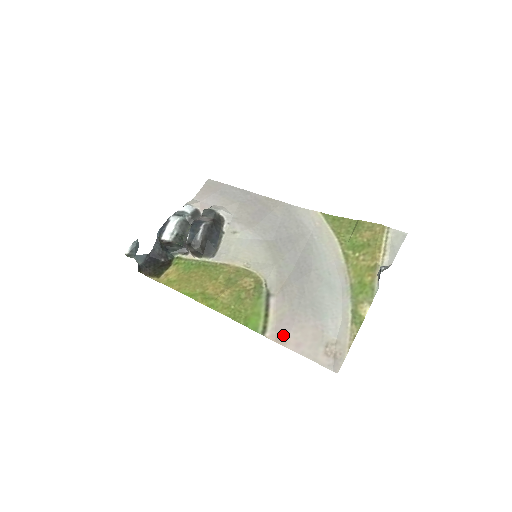
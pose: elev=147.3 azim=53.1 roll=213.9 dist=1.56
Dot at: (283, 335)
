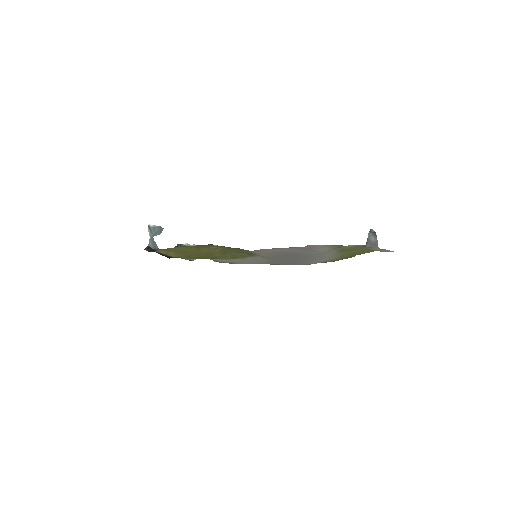
Dot at: (262, 251)
